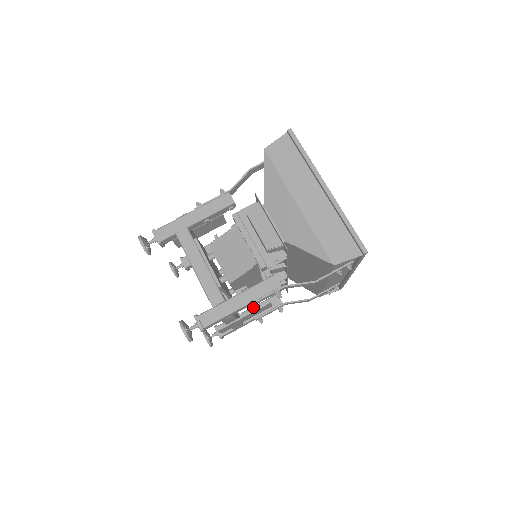
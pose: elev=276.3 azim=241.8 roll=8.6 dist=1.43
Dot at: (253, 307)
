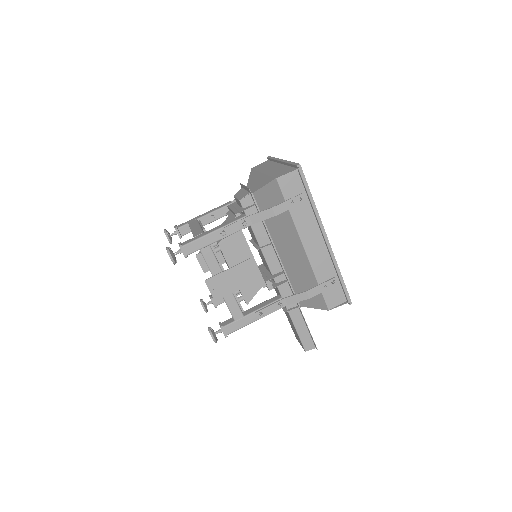
Dot at: (223, 231)
